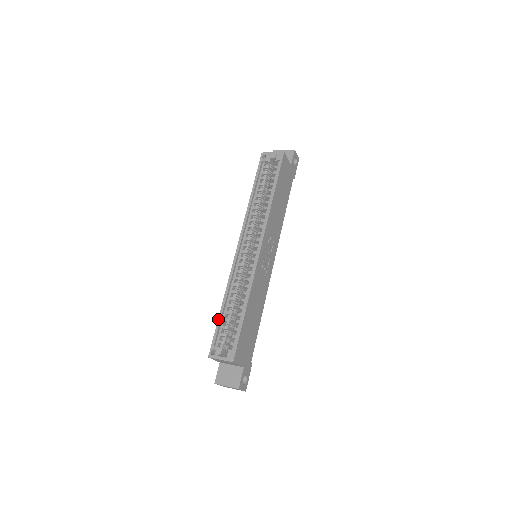
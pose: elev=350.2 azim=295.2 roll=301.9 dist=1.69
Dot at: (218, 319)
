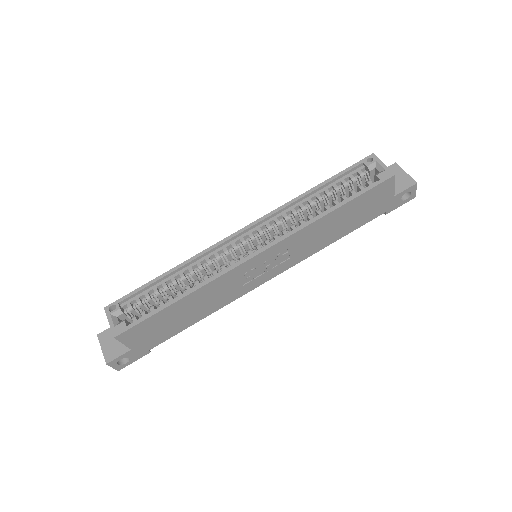
Dot at: (149, 281)
